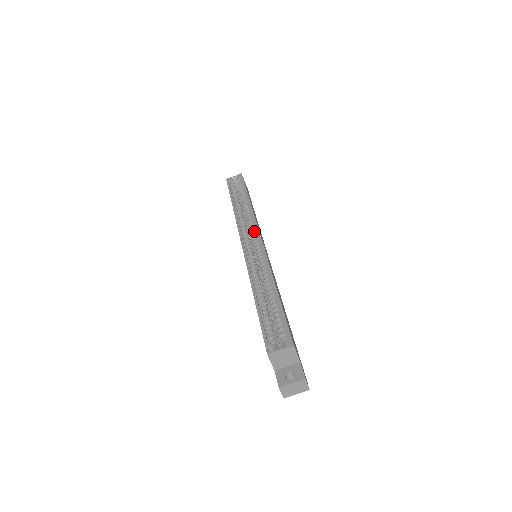
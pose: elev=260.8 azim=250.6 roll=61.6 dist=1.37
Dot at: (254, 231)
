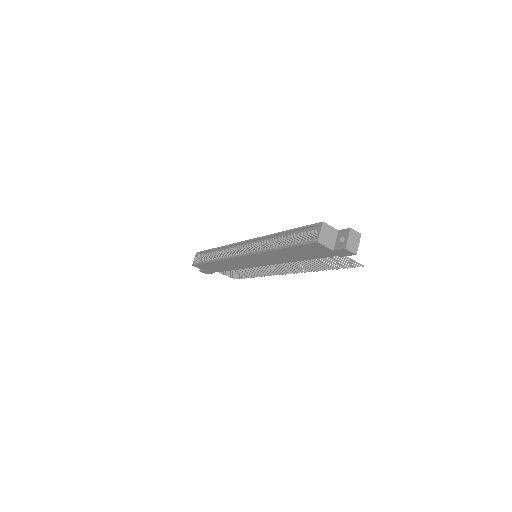
Dot at: (238, 247)
